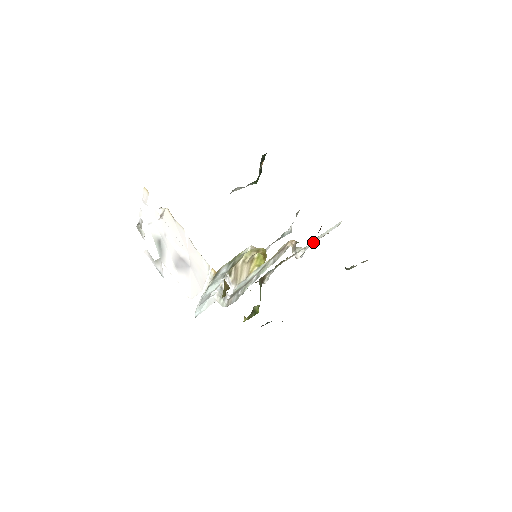
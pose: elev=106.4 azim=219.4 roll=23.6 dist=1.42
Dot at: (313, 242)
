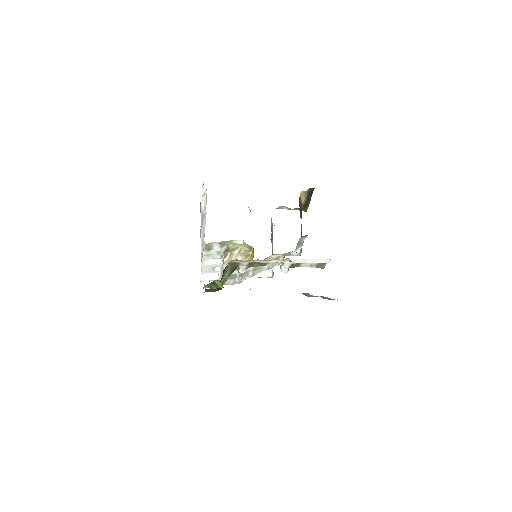
Dot at: occluded
